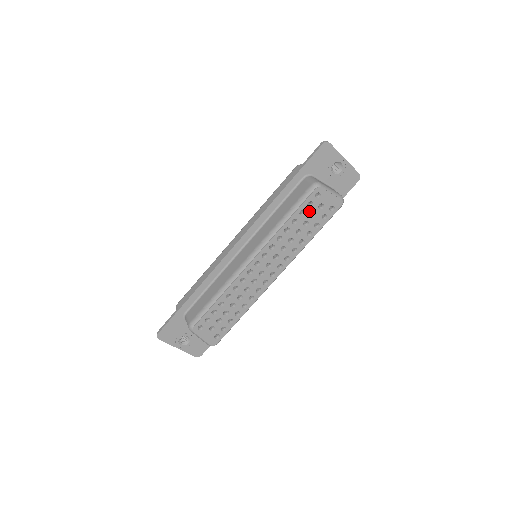
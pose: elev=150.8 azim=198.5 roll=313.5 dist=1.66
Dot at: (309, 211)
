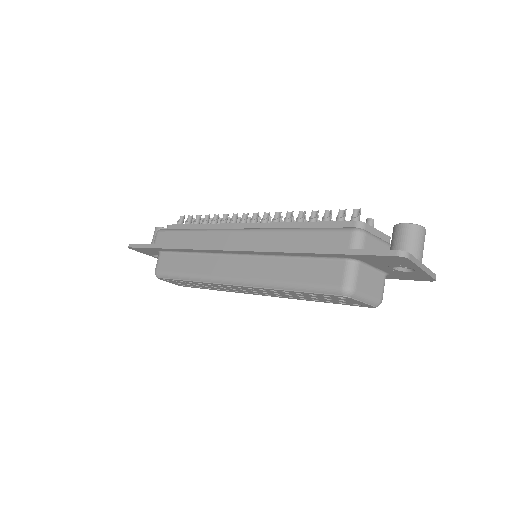
Dot at: (323, 297)
